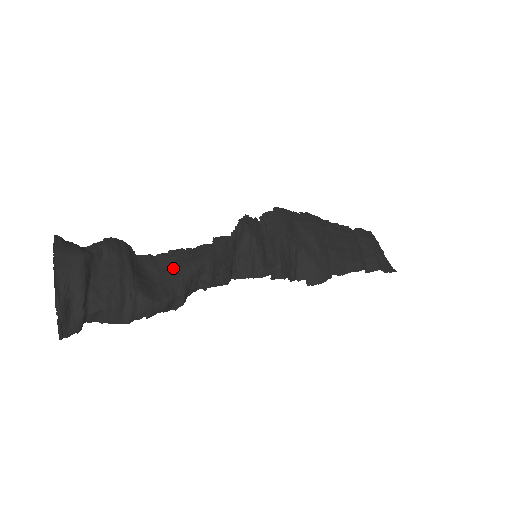
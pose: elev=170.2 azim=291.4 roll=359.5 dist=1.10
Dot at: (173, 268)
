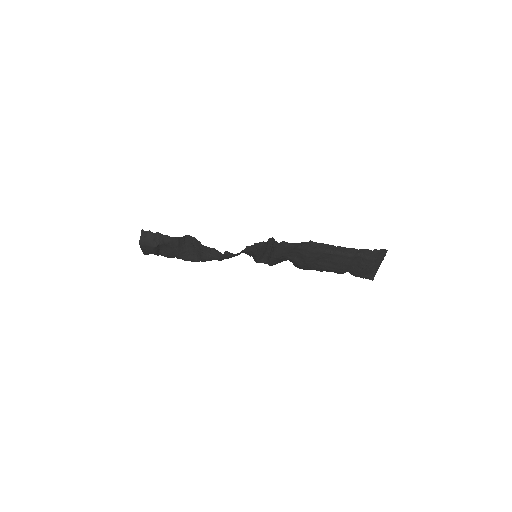
Dot at: (201, 253)
